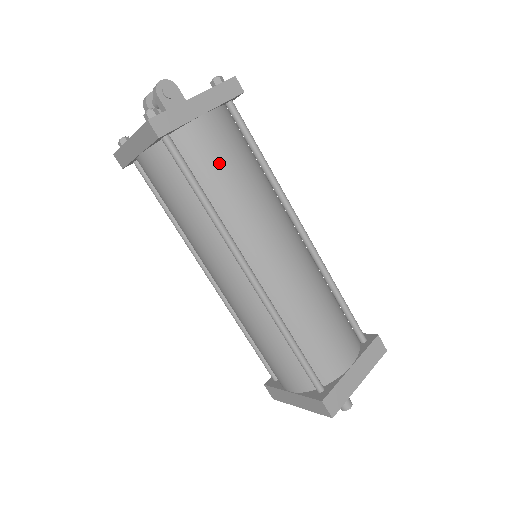
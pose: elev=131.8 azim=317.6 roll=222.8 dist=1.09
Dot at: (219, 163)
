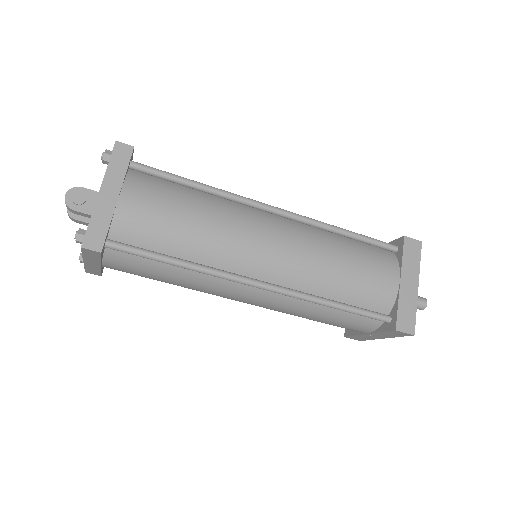
Dot at: (163, 225)
